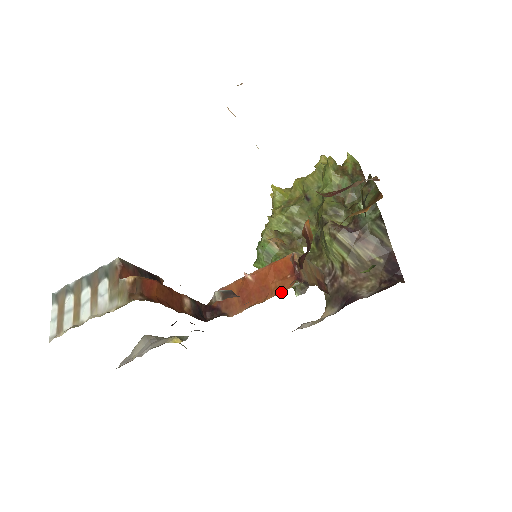
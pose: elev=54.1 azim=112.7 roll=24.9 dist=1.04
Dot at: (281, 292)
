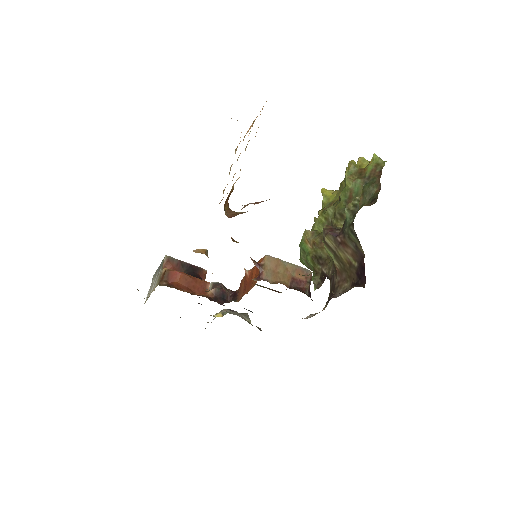
Dot at: occluded
